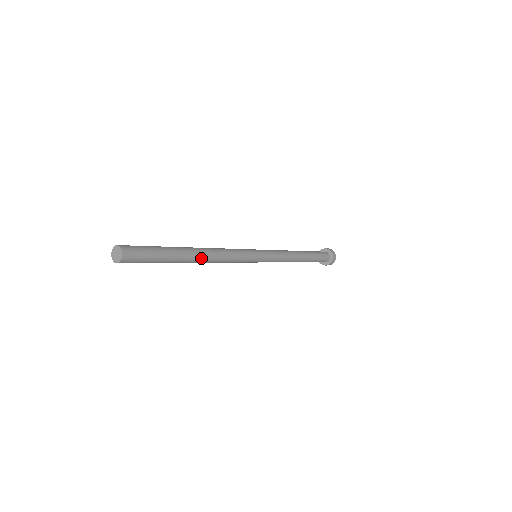
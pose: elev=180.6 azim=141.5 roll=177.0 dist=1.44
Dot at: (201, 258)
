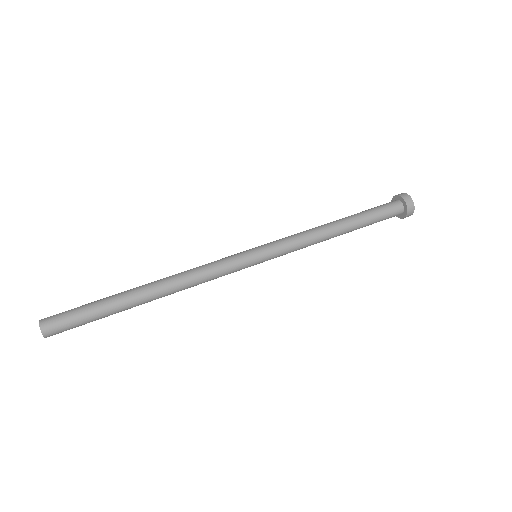
Dot at: (157, 298)
